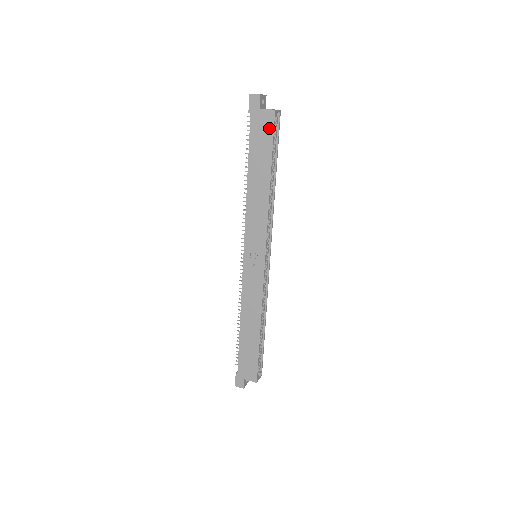
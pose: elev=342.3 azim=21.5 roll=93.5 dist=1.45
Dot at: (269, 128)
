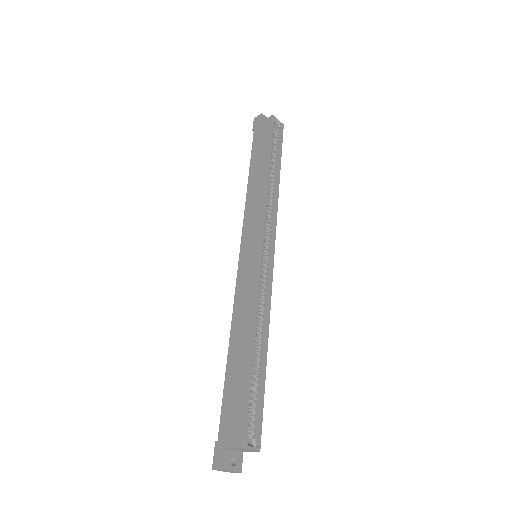
Dot at: (268, 129)
